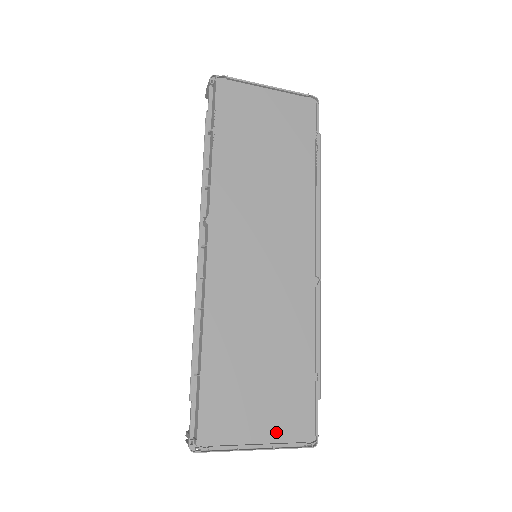
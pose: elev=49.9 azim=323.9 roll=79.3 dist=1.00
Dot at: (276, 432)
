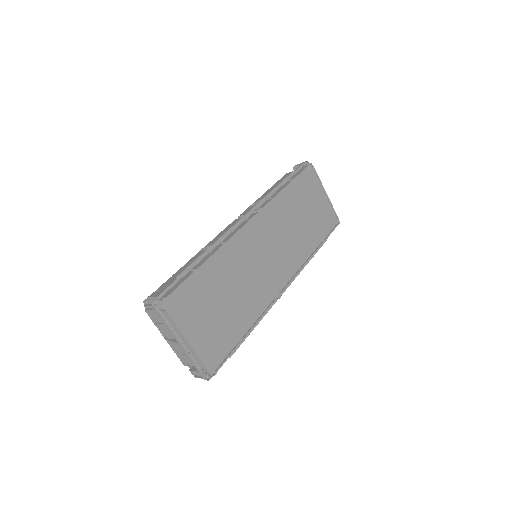
Dot at: (200, 345)
